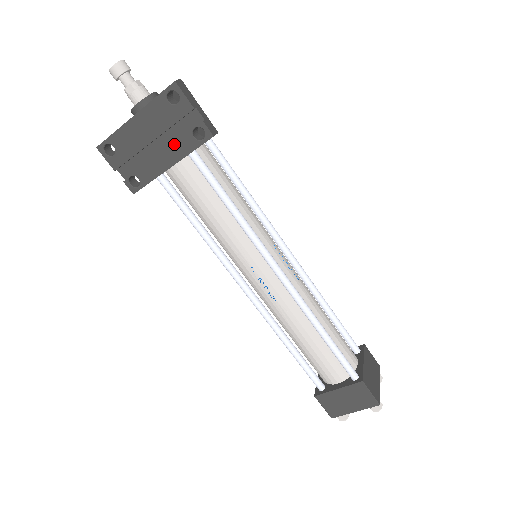
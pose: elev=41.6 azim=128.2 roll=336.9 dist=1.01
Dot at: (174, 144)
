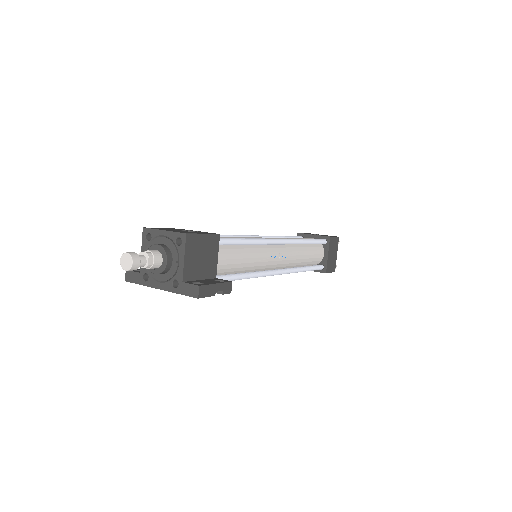
Dot at: occluded
